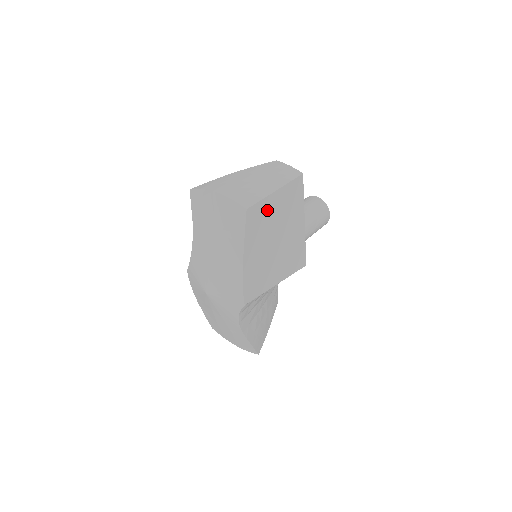
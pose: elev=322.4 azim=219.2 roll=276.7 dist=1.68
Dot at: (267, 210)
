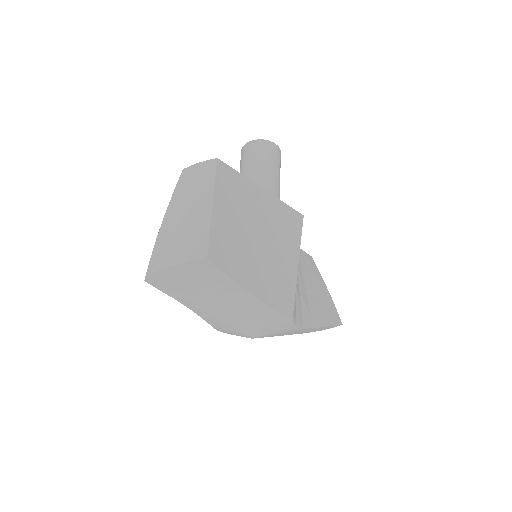
Dot at: (224, 231)
